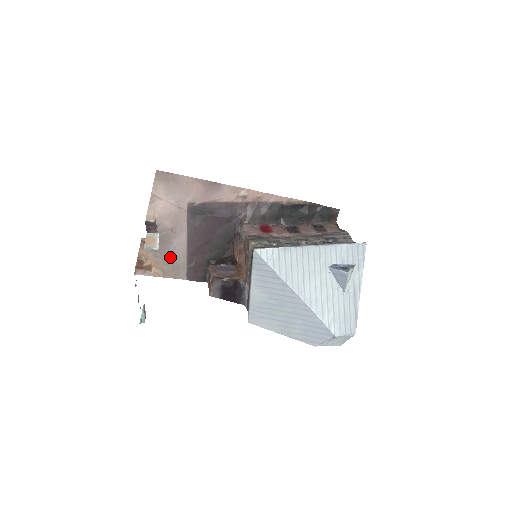
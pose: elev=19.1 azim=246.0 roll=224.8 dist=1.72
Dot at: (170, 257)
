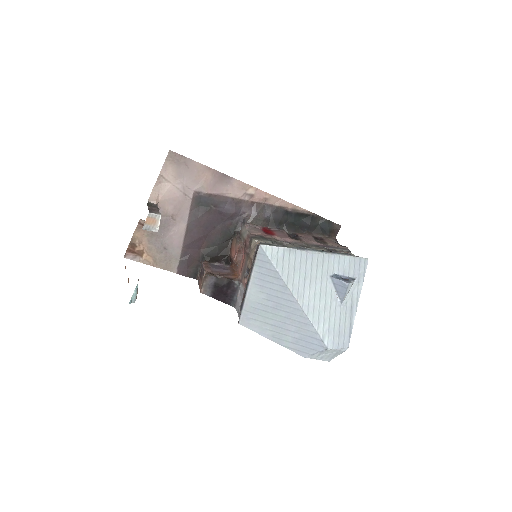
Dot at: (165, 245)
